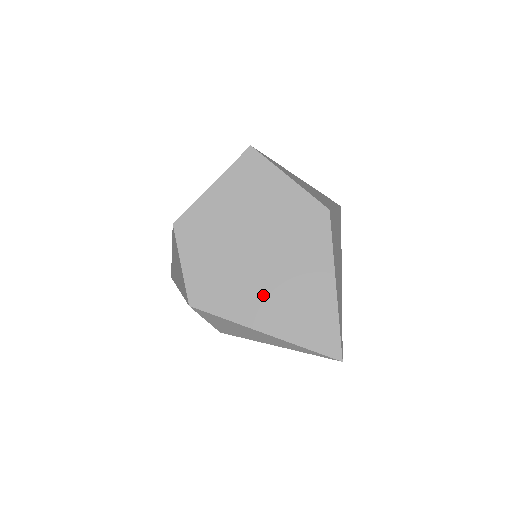
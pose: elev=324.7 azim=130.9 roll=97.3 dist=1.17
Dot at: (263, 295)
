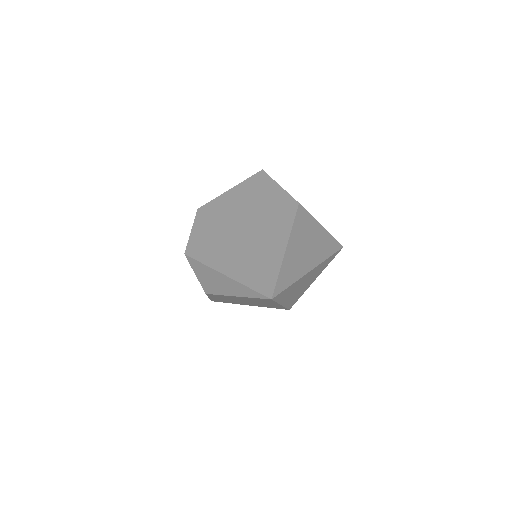
Dot at: (233, 251)
